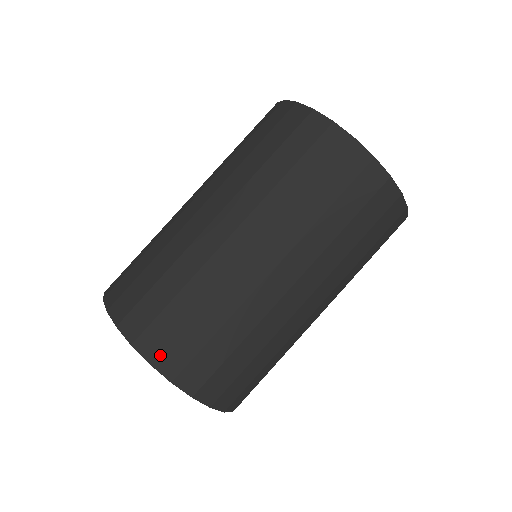
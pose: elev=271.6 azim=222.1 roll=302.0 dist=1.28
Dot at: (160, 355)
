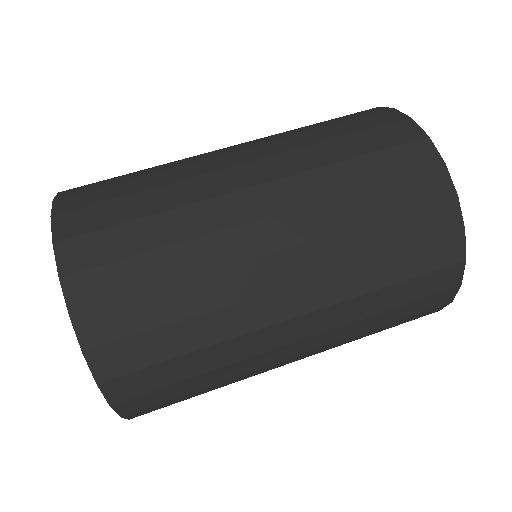
Dot at: (74, 188)
